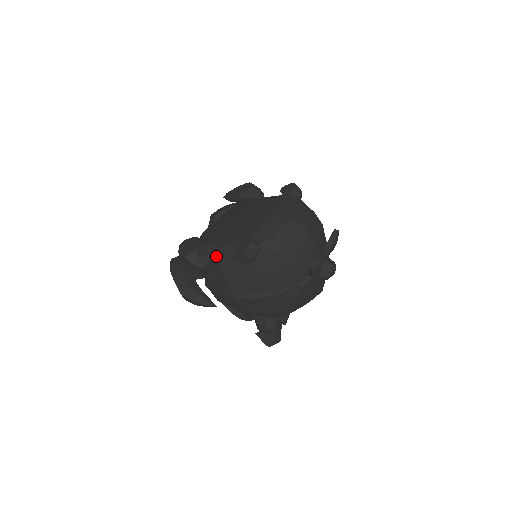
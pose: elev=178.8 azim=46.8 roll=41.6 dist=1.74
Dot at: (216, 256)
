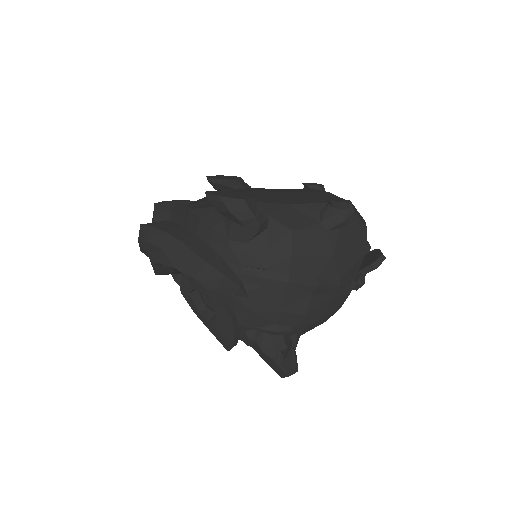
Dot at: (278, 216)
